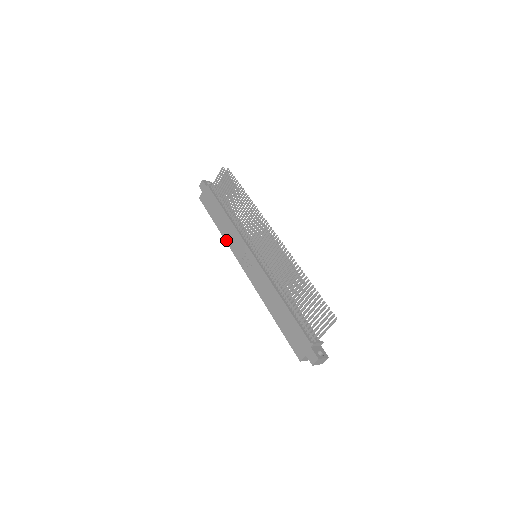
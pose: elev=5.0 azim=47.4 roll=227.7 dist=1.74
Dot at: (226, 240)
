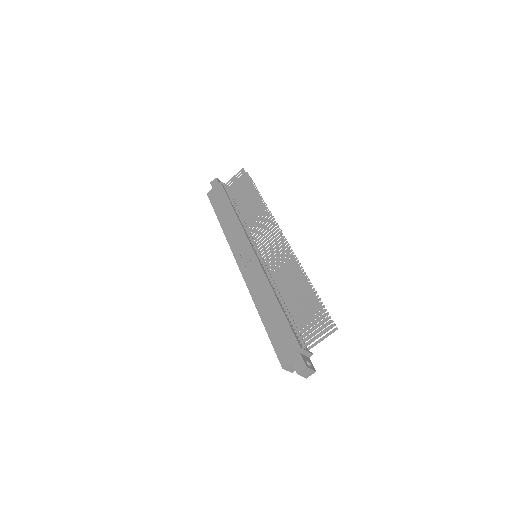
Dot at: (226, 235)
